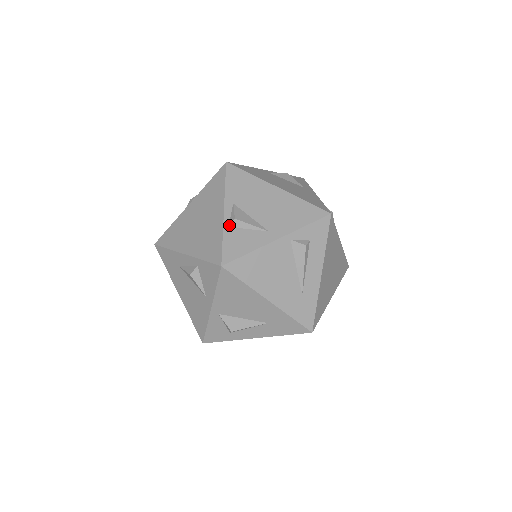
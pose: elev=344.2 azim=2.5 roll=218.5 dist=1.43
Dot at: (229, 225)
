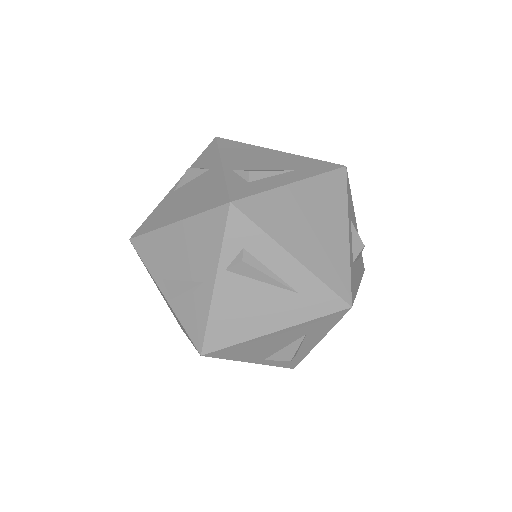
Dot at: (175, 307)
